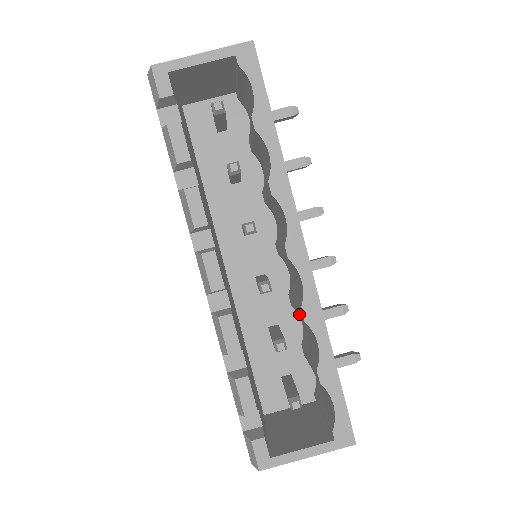
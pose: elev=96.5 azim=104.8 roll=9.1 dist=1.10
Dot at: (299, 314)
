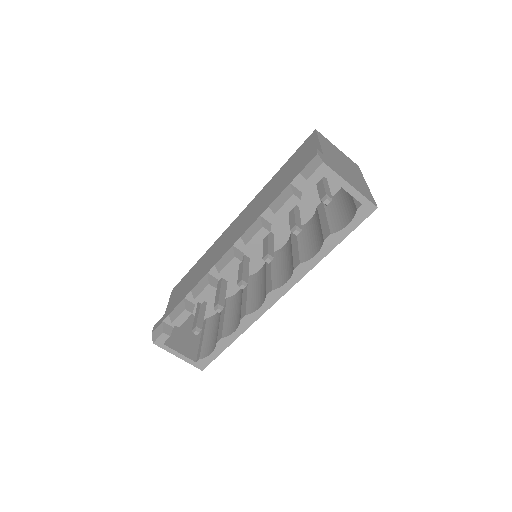
Dot at: (242, 307)
